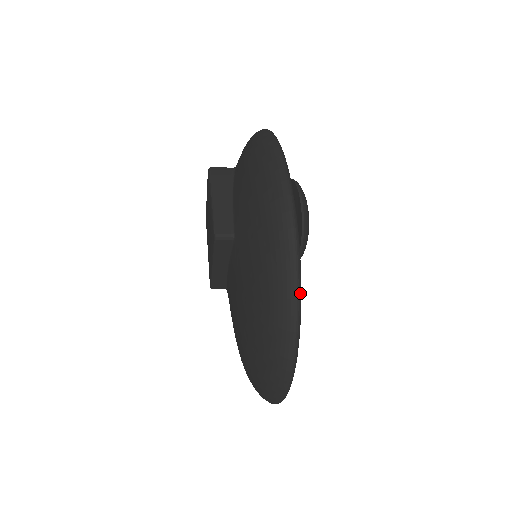
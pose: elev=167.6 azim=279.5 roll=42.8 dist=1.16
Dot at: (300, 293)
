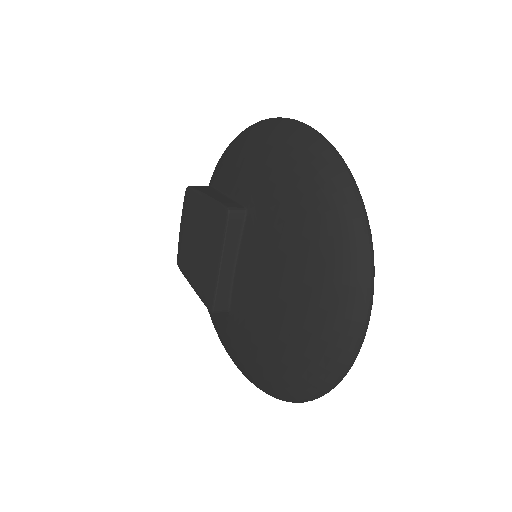
Dot at: (355, 182)
